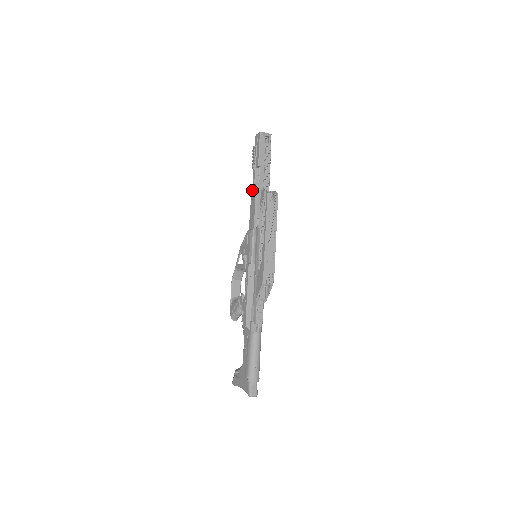
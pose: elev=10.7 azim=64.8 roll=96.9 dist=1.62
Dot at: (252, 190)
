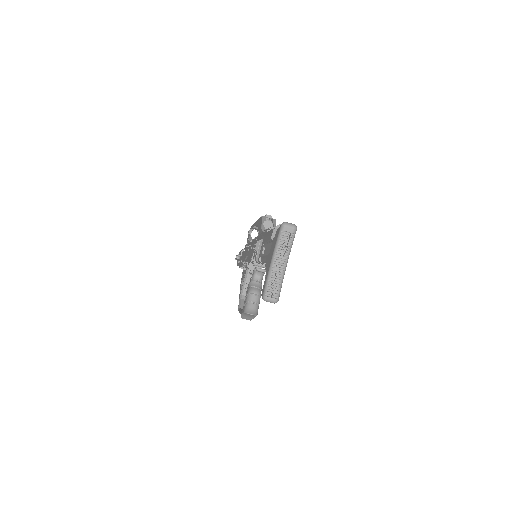
Dot at: (241, 262)
